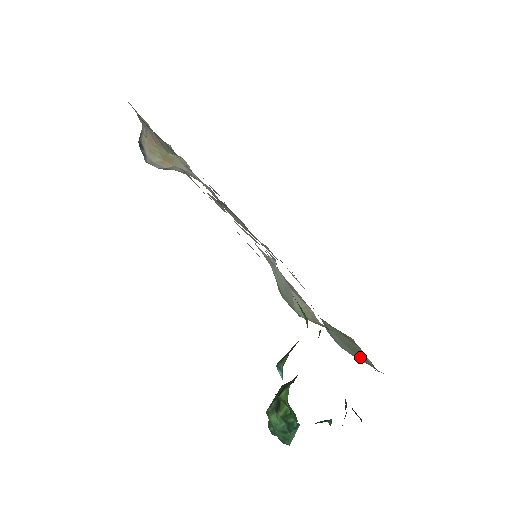
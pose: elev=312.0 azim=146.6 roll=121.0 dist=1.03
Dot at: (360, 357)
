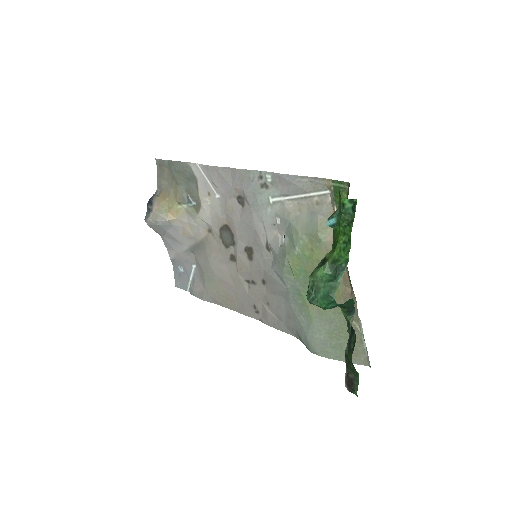
Dot at: (345, 339)
